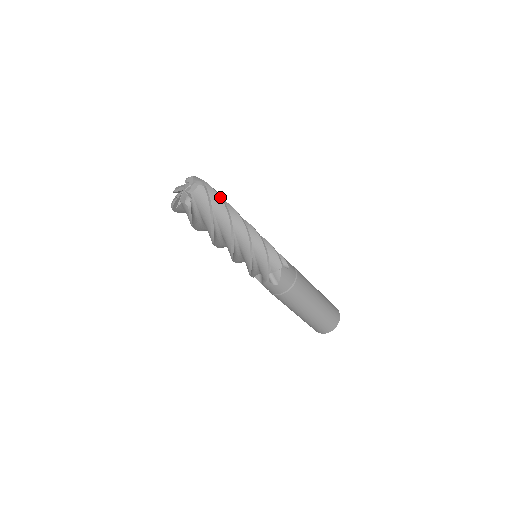
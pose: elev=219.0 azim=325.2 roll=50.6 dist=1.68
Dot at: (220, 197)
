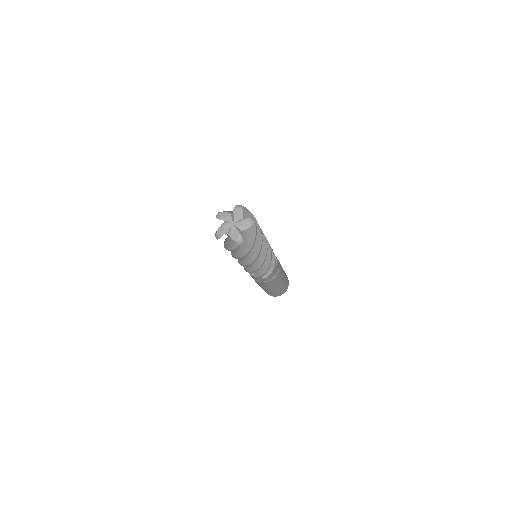
Dot at: occluded
